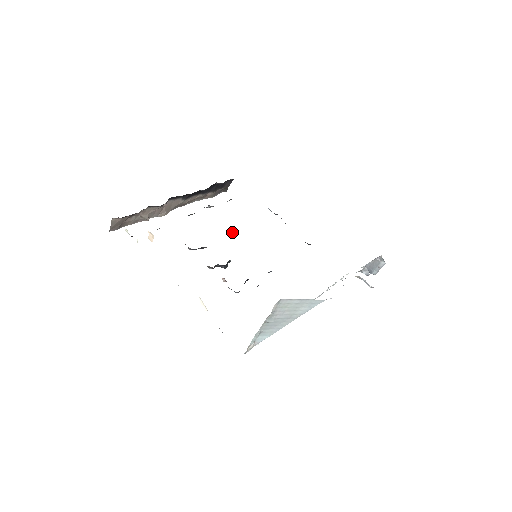
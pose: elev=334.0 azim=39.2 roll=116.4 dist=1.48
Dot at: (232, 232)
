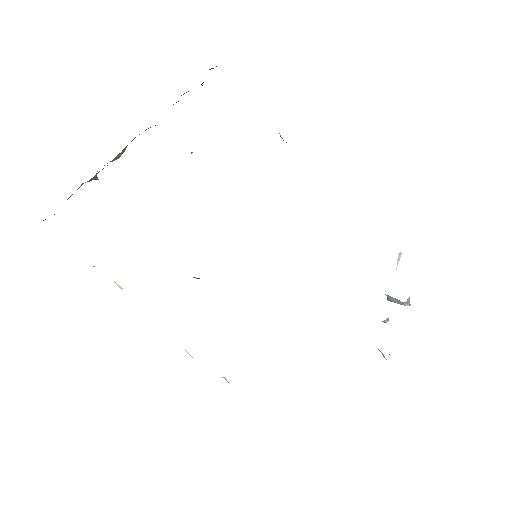
Dot at: occluded
